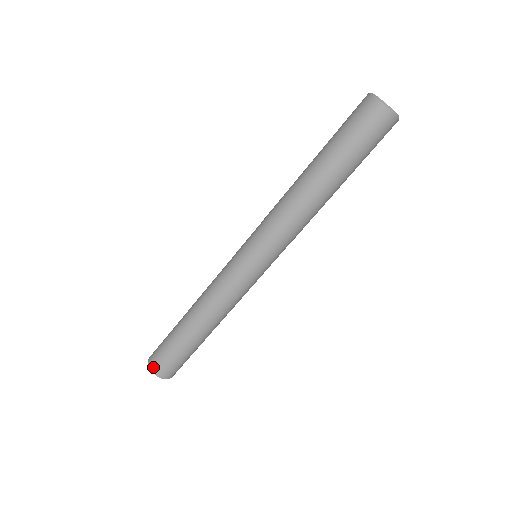
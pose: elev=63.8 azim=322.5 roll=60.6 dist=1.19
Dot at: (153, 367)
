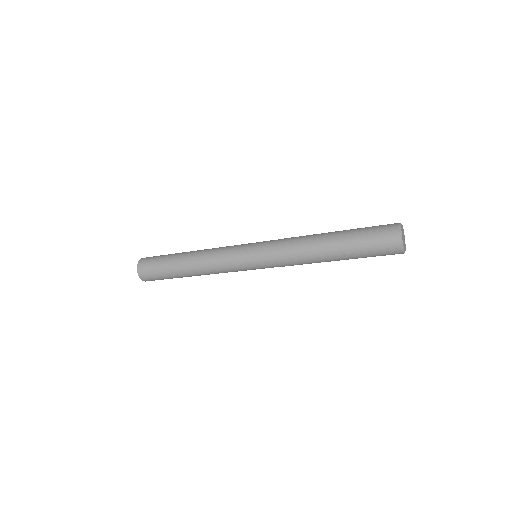
Dot at: (140, 271)
